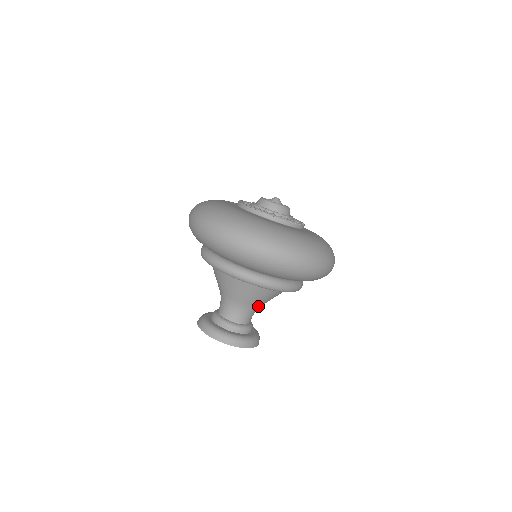
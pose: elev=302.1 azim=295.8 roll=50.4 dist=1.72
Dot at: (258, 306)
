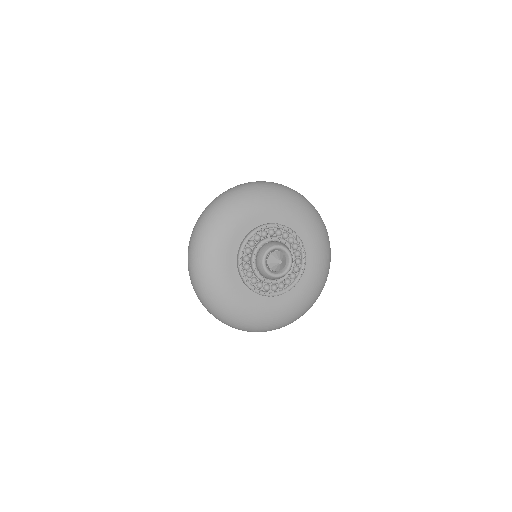
Dot at: occluded
